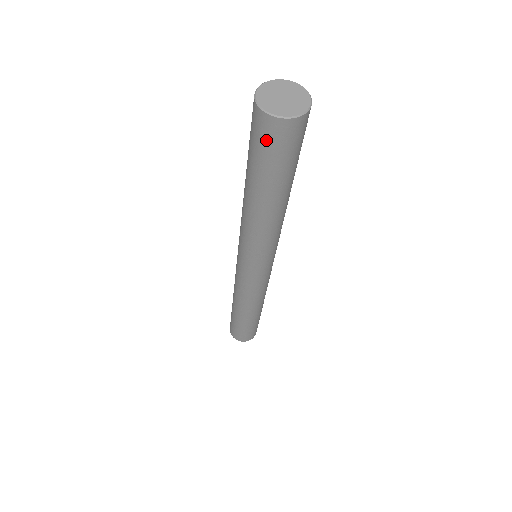
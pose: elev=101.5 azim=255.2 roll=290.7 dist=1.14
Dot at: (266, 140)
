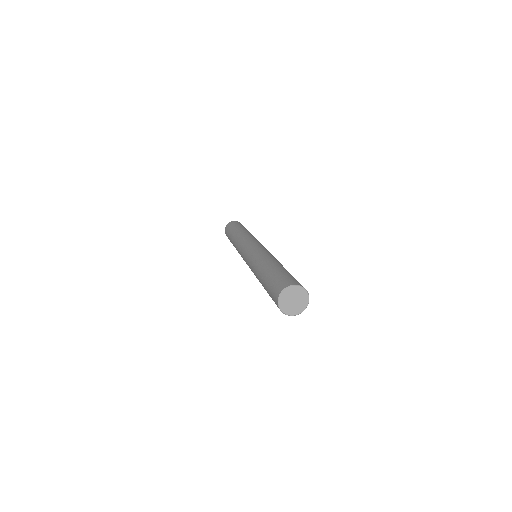
Dot at: occluded
